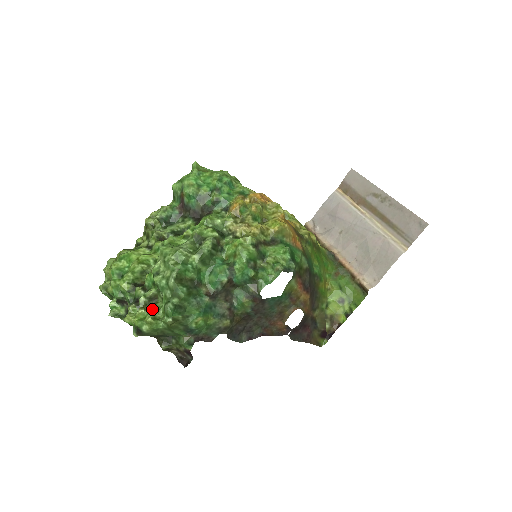
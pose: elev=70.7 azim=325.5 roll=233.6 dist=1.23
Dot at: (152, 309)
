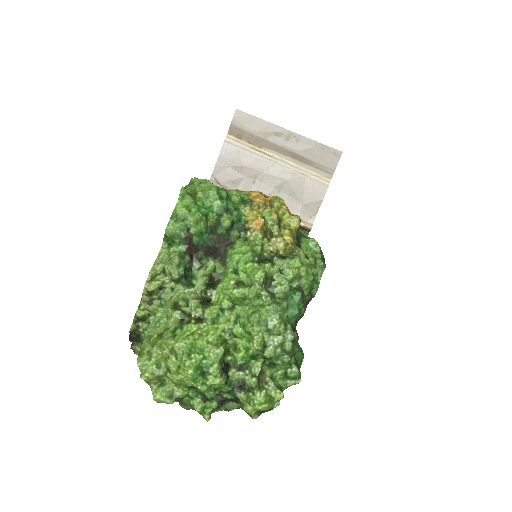
Dot at: (273, 383)
